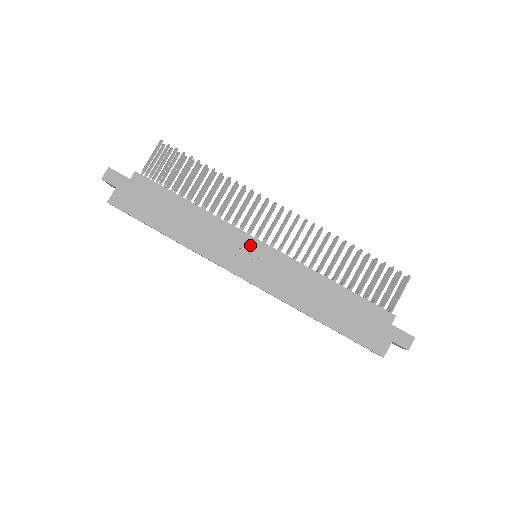
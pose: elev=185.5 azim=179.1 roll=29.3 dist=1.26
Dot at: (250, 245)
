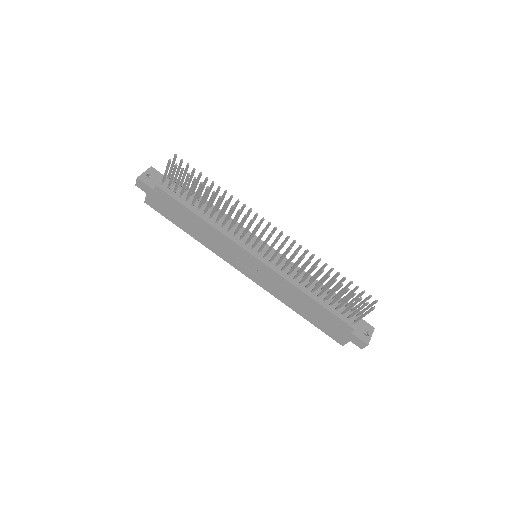
Dot at: (246, 256)
